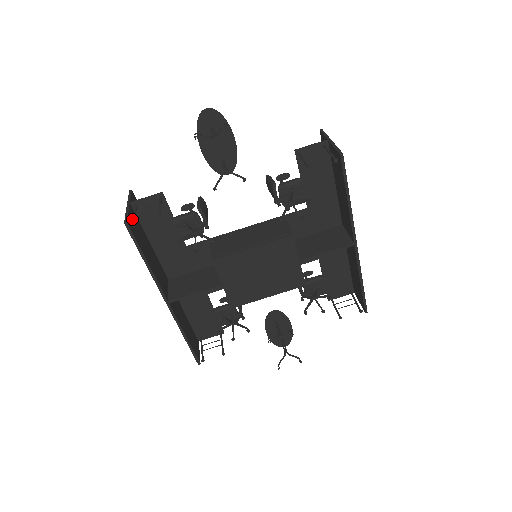
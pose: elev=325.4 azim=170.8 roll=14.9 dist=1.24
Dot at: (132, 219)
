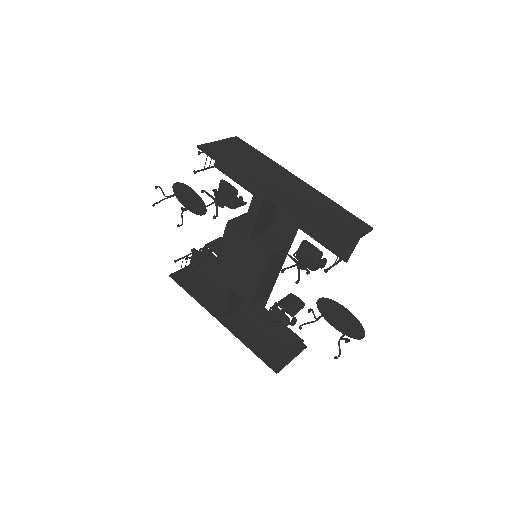
Dot at: (184, 273)
